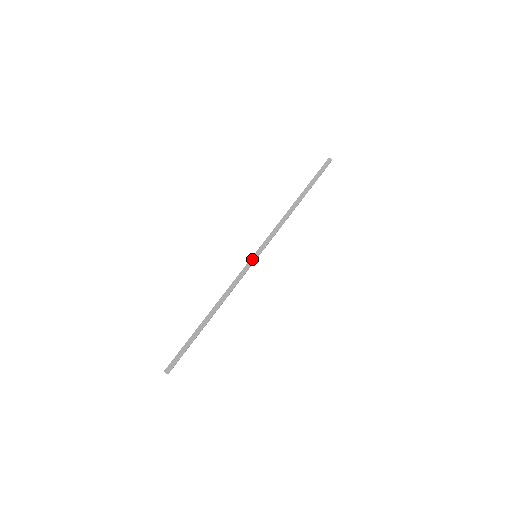
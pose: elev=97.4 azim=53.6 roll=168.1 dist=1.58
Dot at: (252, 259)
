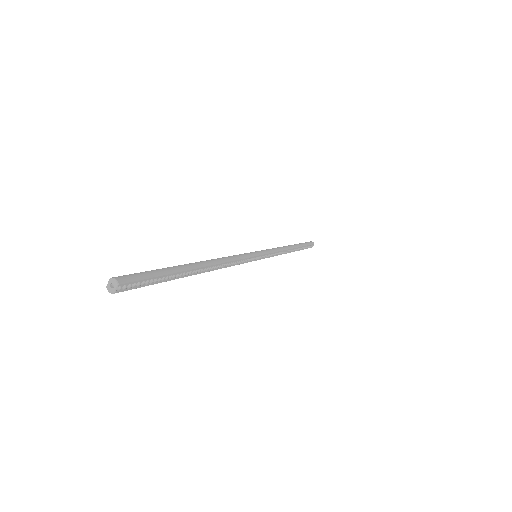
Dot at: (253, 252)
